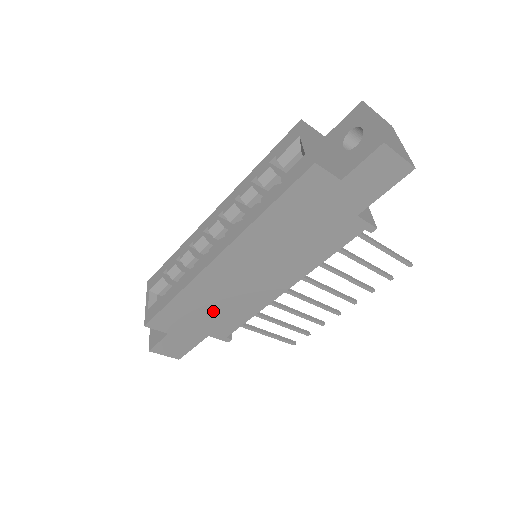
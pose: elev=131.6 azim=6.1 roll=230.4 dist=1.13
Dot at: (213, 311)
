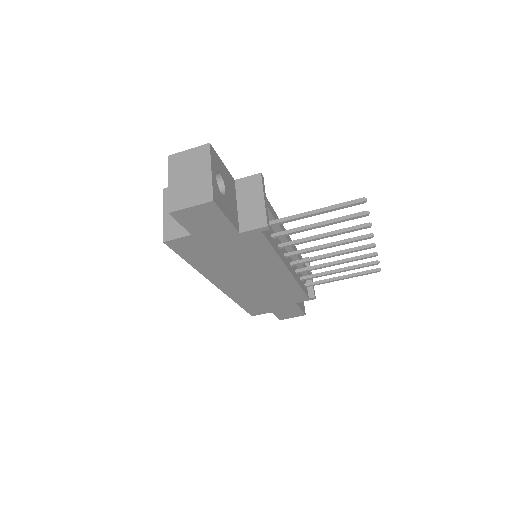
Dot at: (271, 297)
